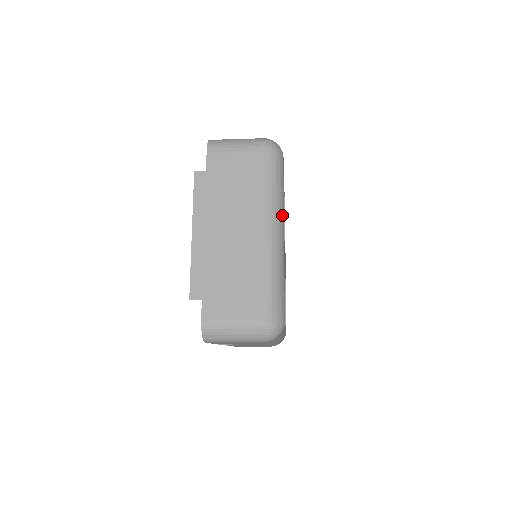
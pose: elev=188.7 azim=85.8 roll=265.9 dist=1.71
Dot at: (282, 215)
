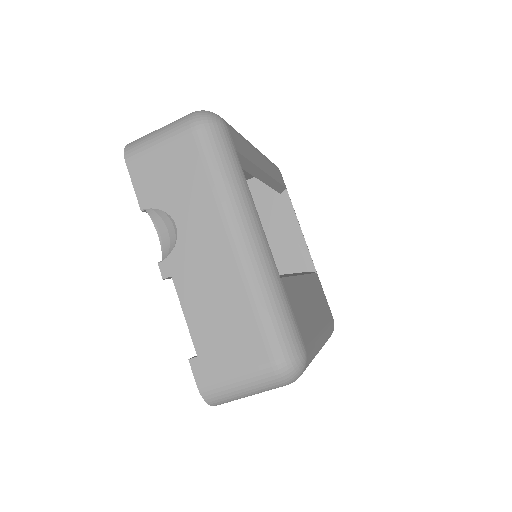
Dot at: (261, 153)
